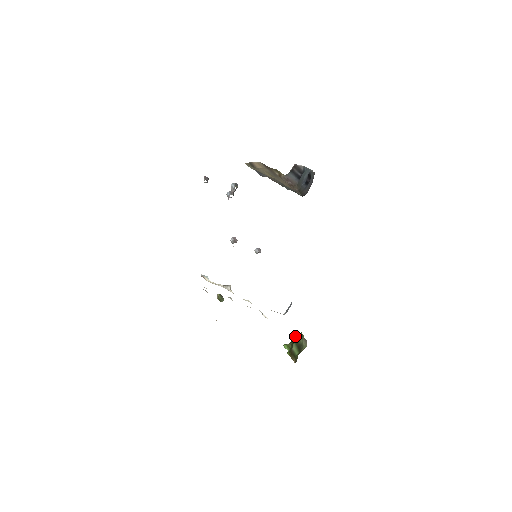
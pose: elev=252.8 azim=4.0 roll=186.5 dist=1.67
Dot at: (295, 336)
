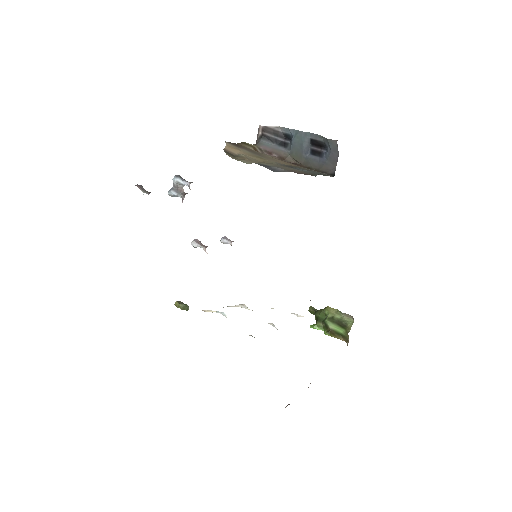
Dot at: (314, 310)
